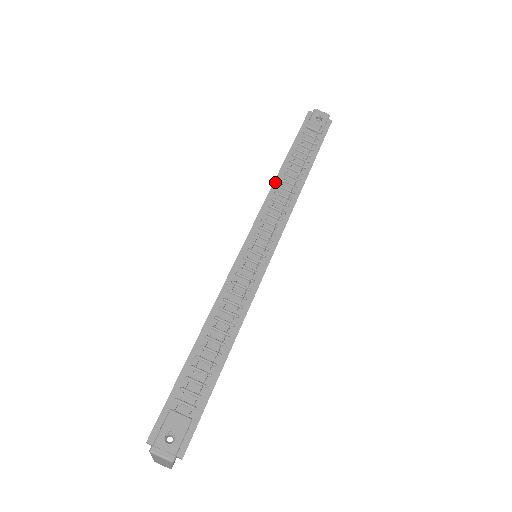
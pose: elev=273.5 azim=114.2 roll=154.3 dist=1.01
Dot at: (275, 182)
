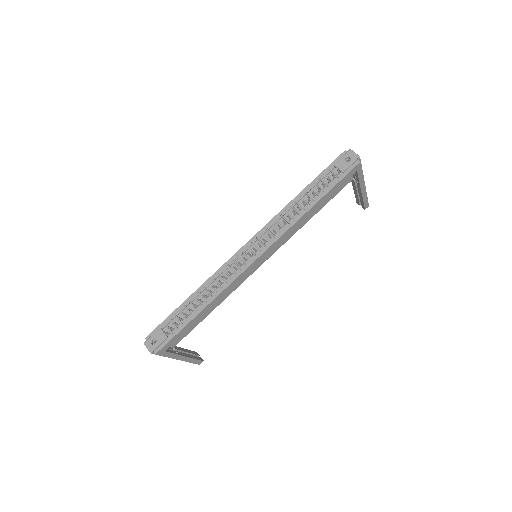
Dot at: (285, 207)
